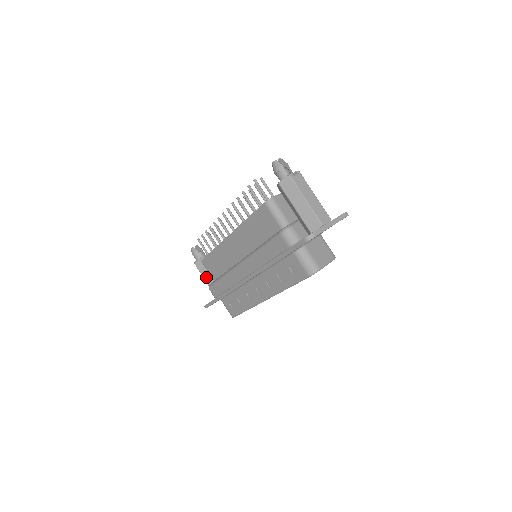
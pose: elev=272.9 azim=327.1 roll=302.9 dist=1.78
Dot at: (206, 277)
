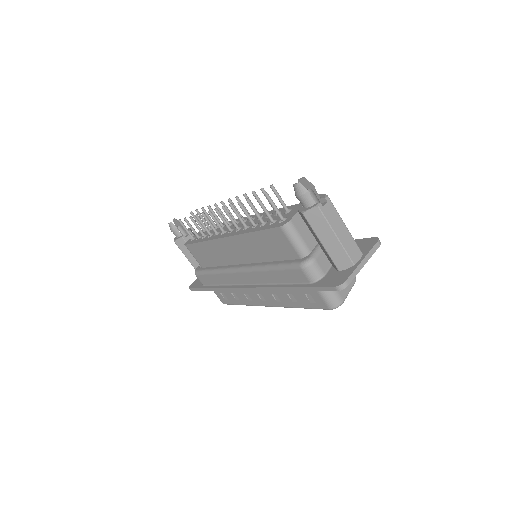
Dot at: (189, 257)
